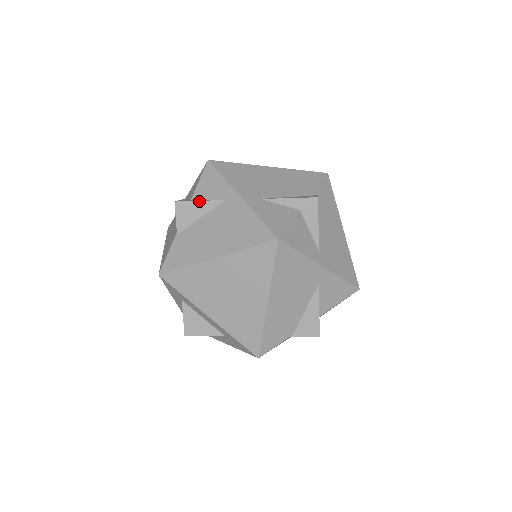
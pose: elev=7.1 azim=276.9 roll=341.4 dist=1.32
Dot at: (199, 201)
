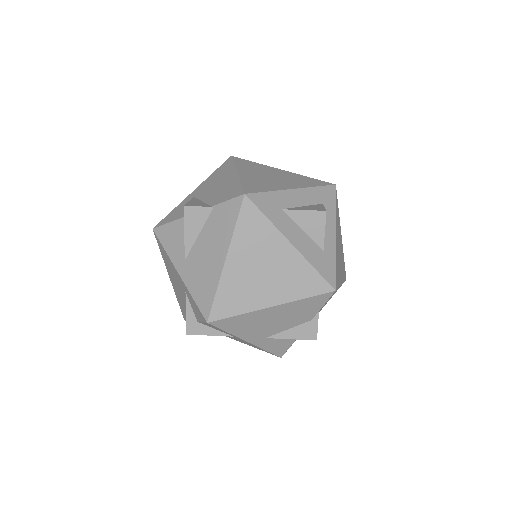
Dot at: (209, 335)
